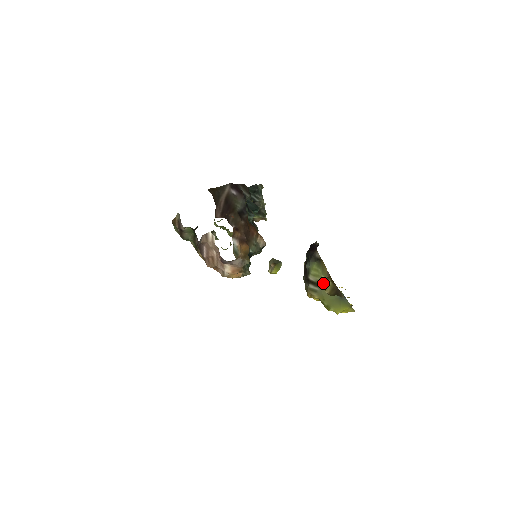
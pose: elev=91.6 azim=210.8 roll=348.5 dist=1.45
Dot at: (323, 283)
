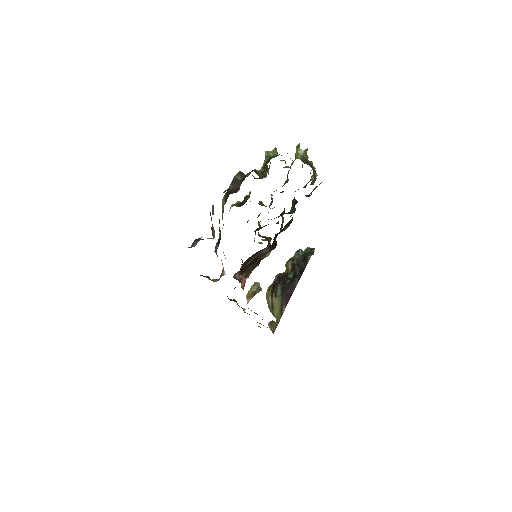
Dot at: (275, 313)
